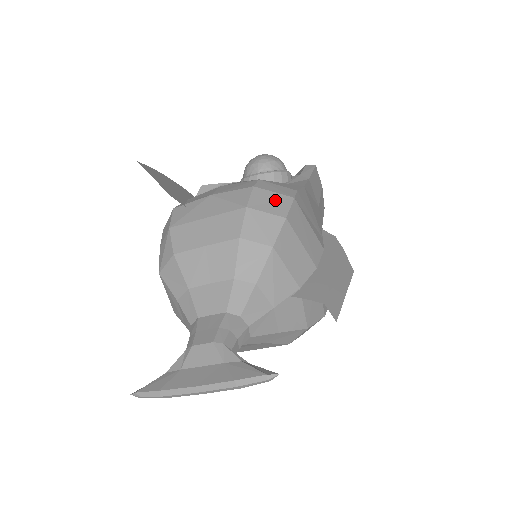
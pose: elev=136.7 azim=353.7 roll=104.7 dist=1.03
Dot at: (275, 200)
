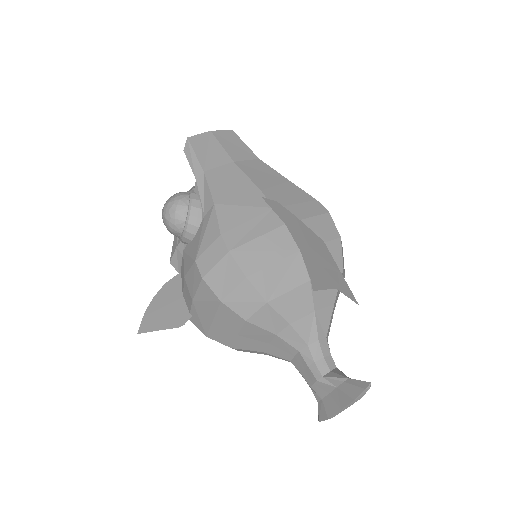
Dot at: (224, 271)
